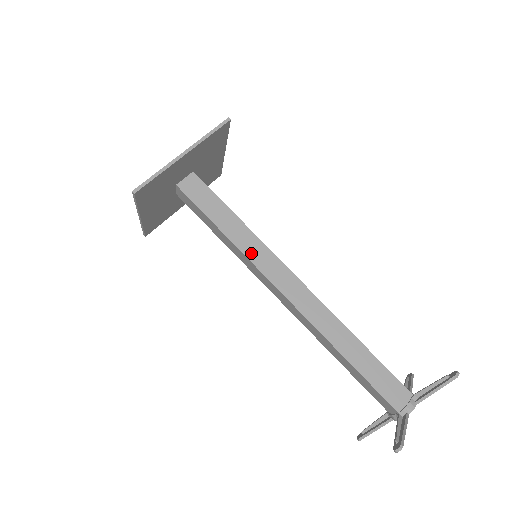
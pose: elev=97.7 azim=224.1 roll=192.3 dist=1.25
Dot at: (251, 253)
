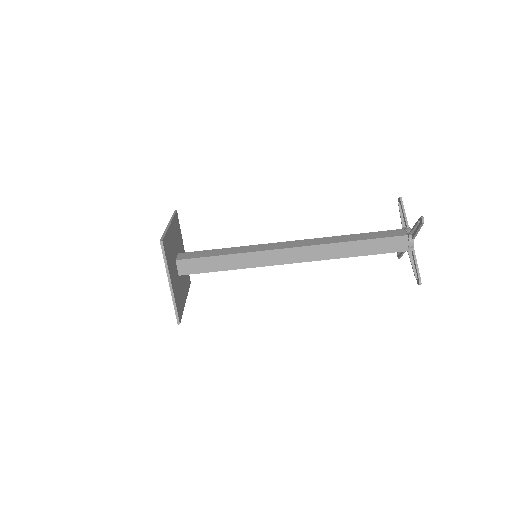
Dot at: (253, 263)
